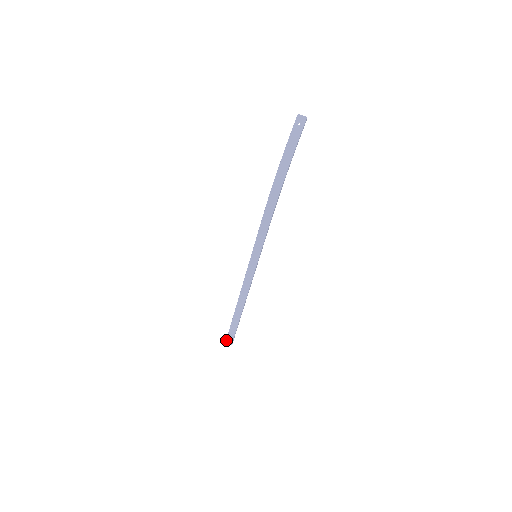
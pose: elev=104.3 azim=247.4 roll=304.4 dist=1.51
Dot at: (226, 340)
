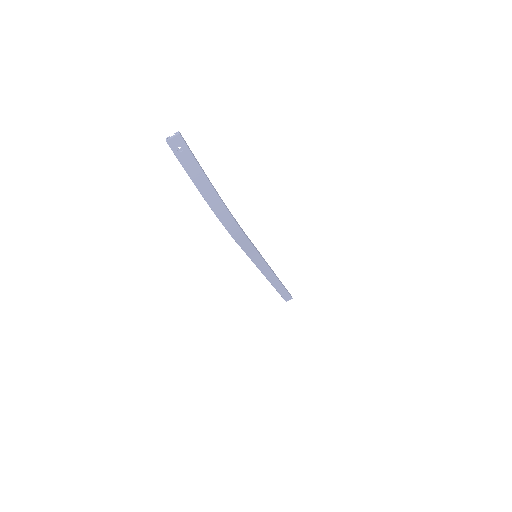
Dot at: occluded
